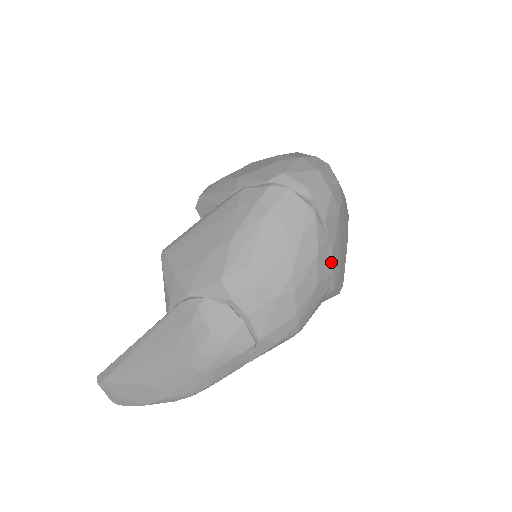
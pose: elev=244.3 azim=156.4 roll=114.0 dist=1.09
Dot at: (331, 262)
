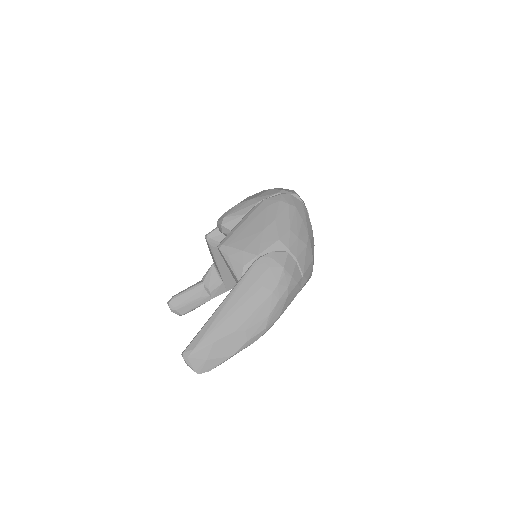
Dot at: occluded
